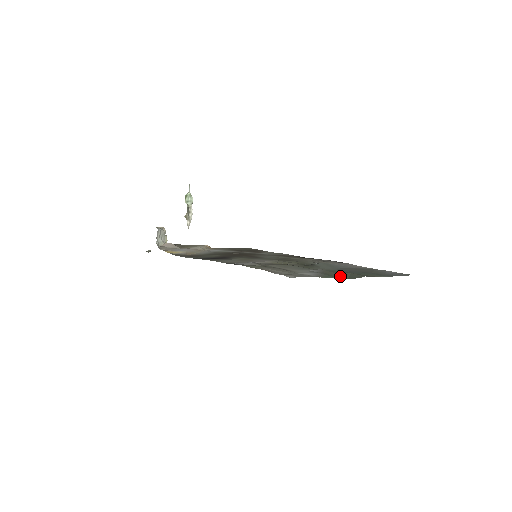
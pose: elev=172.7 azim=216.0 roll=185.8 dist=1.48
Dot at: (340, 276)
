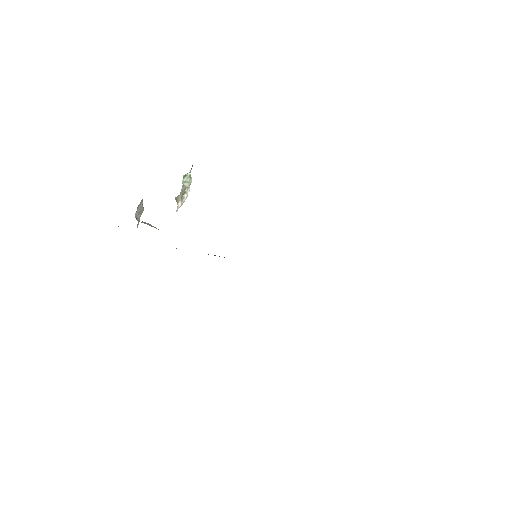
Dot at: occluded
